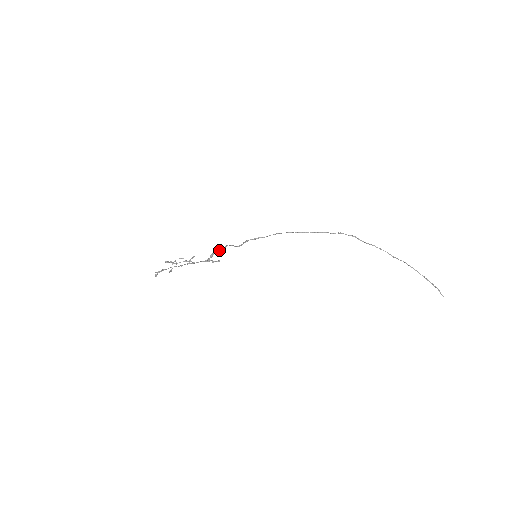
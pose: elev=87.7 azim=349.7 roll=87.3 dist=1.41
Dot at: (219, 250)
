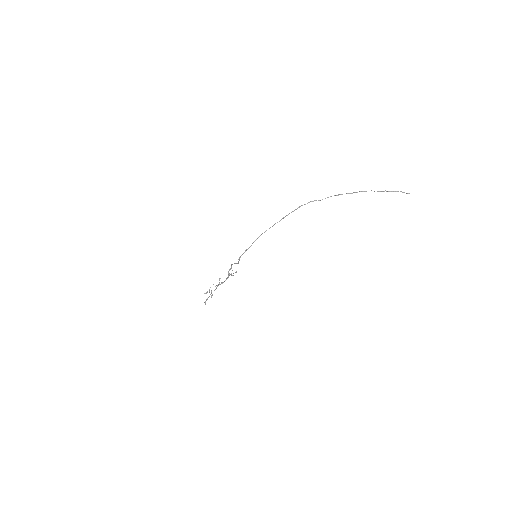
Dot at: (230, 268)
